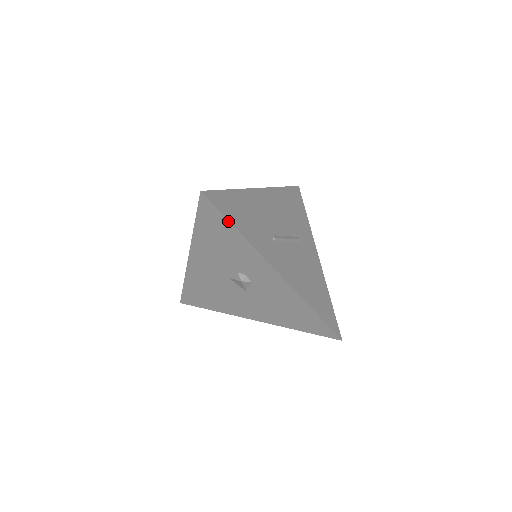
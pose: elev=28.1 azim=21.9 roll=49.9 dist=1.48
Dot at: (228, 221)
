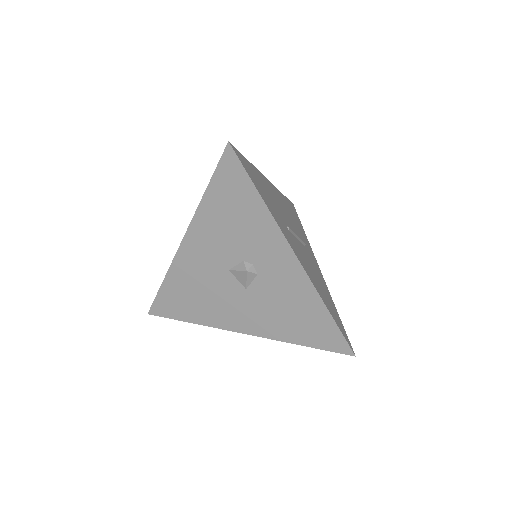
Dot at: (252, 184)
